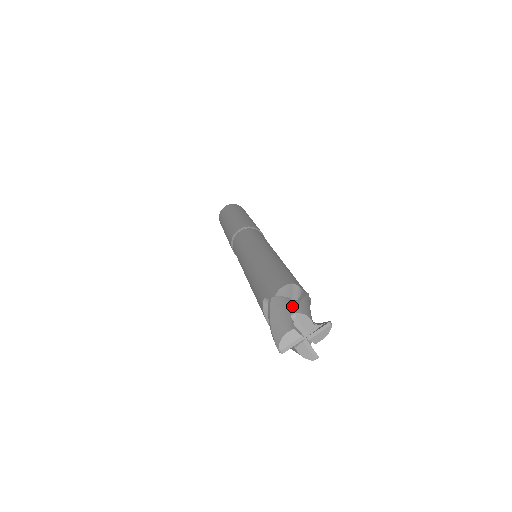
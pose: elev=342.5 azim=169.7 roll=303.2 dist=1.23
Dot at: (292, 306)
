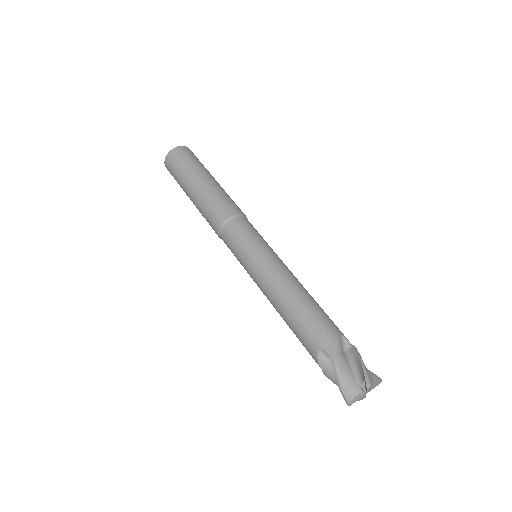
Dot at: (349, 363)
